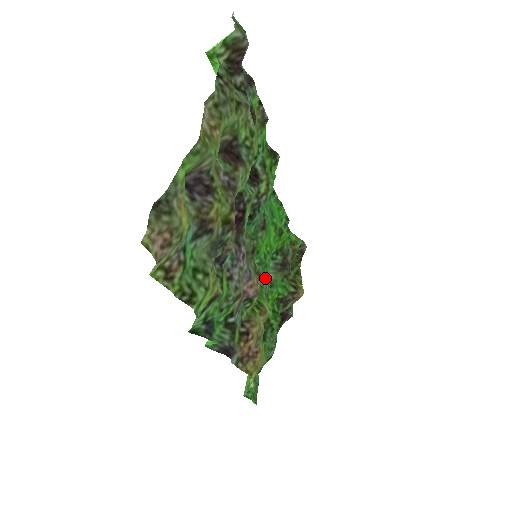
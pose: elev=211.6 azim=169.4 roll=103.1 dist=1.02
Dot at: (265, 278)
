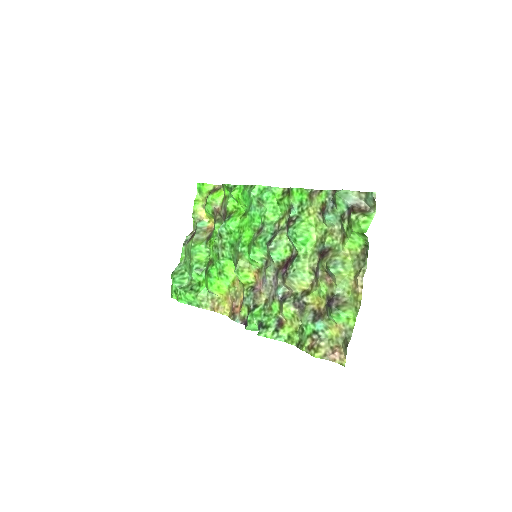
Dot at: (232, 247)
